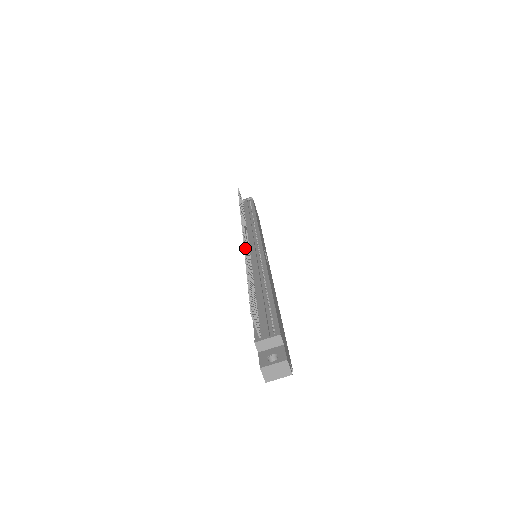
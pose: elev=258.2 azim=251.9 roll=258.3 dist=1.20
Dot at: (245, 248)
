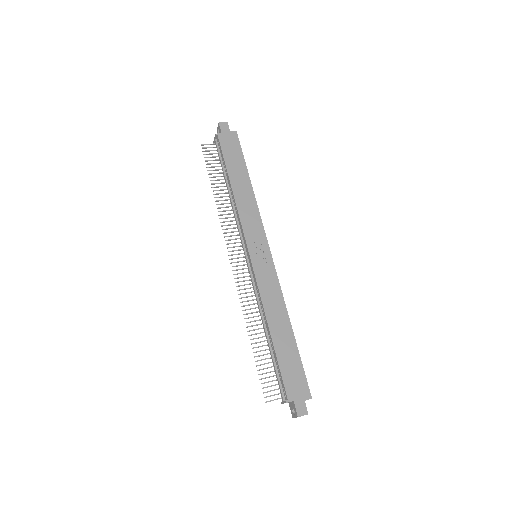
Dot at: (240, 298)
